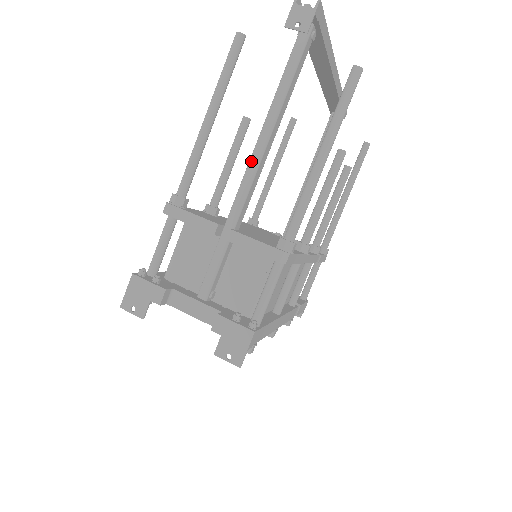
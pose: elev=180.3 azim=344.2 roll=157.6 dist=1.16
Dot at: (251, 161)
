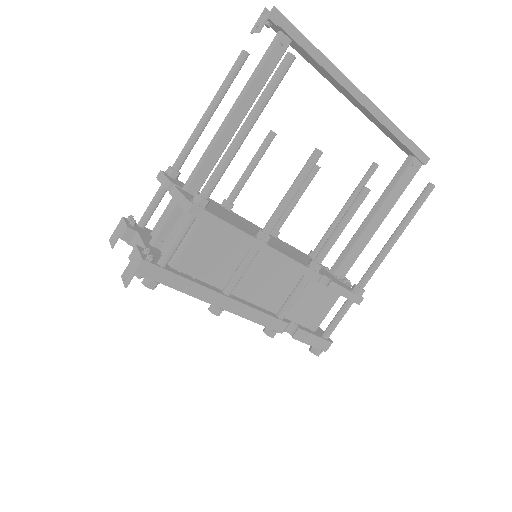
Dot at: (212, 139)
